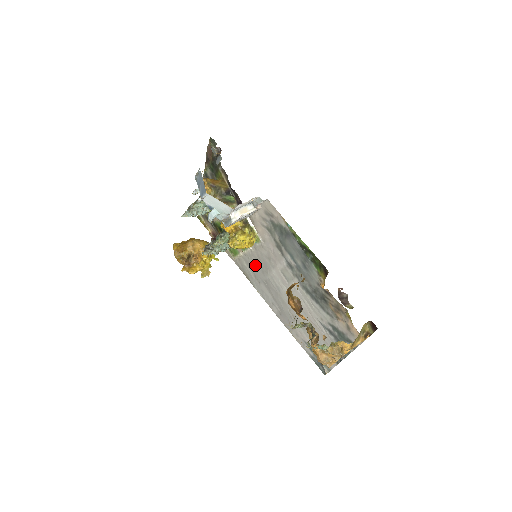
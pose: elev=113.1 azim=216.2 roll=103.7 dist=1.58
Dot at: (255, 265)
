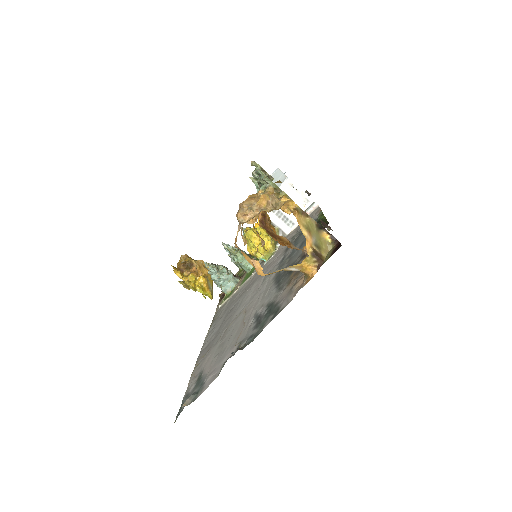
Dot at: (238, 295)
